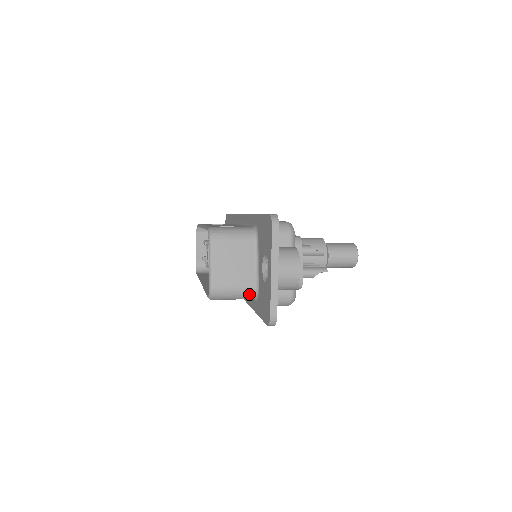
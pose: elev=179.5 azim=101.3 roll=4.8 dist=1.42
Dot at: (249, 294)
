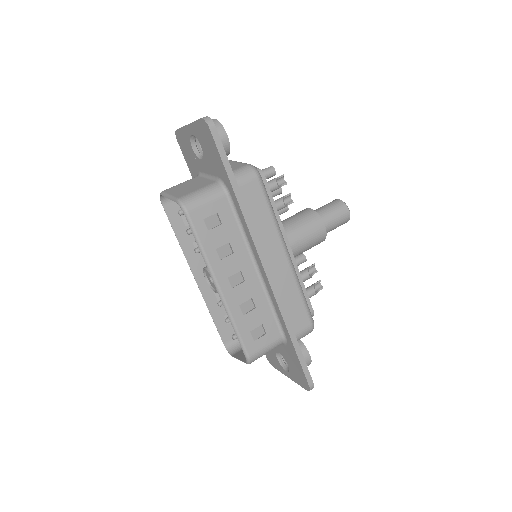
Dot at: occluded
